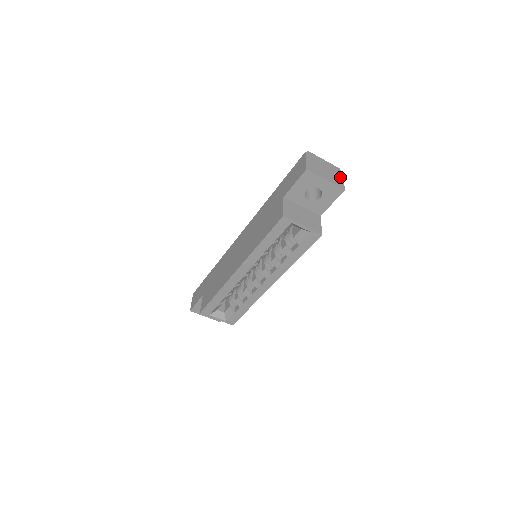
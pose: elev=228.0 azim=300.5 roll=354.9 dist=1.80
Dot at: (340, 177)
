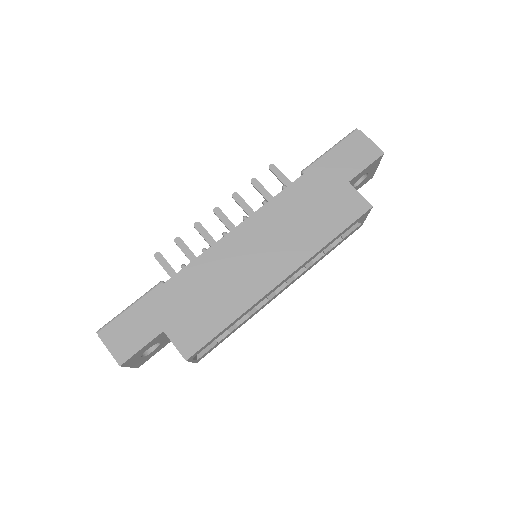
Dot at: occluded
